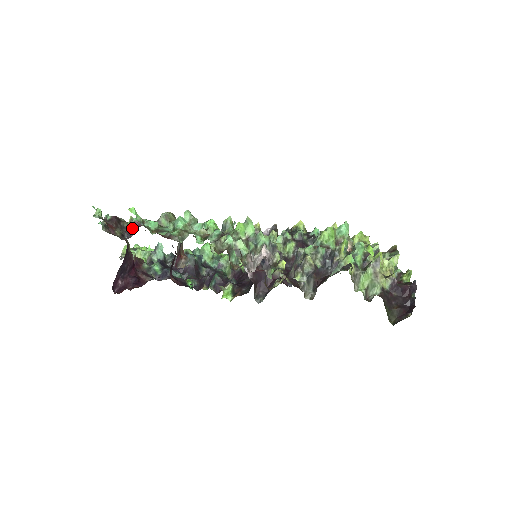
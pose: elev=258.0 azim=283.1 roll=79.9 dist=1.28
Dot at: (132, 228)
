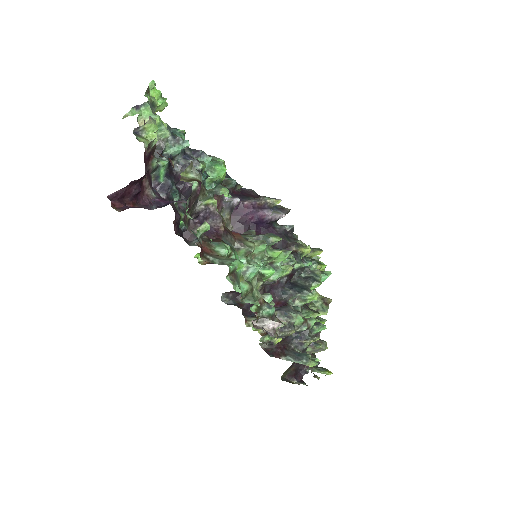
Dot at: (206, 219)
